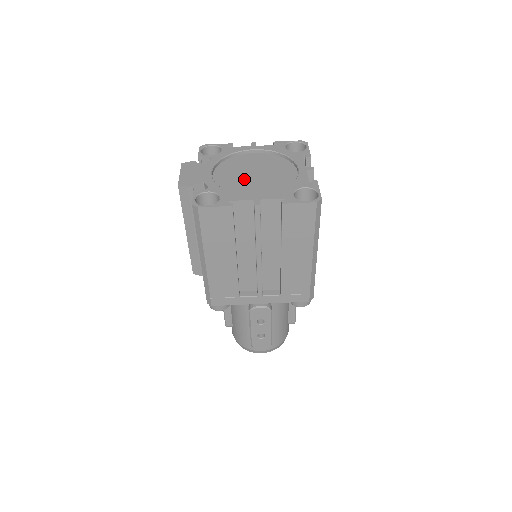
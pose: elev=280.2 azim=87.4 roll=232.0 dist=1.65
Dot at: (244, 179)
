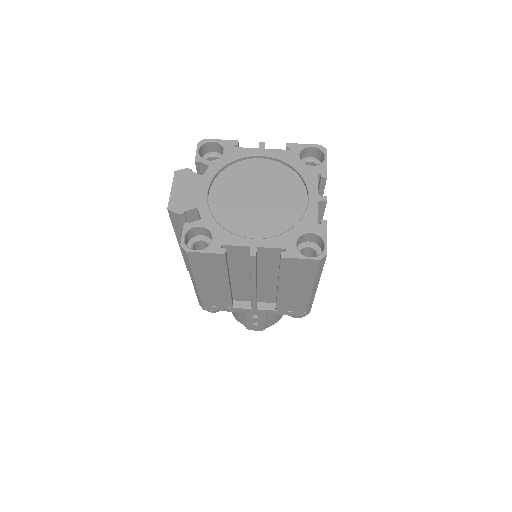
Dot at: (244, 205)
